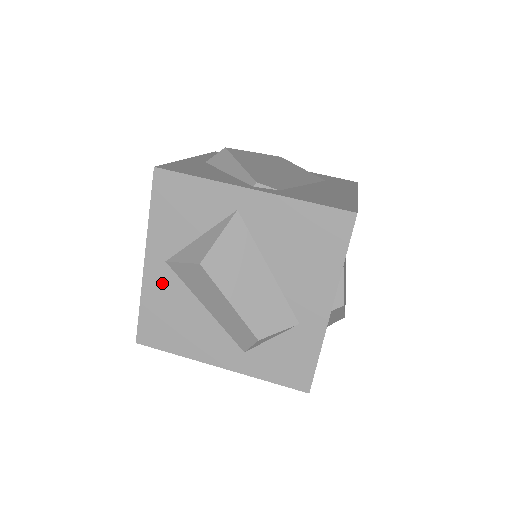
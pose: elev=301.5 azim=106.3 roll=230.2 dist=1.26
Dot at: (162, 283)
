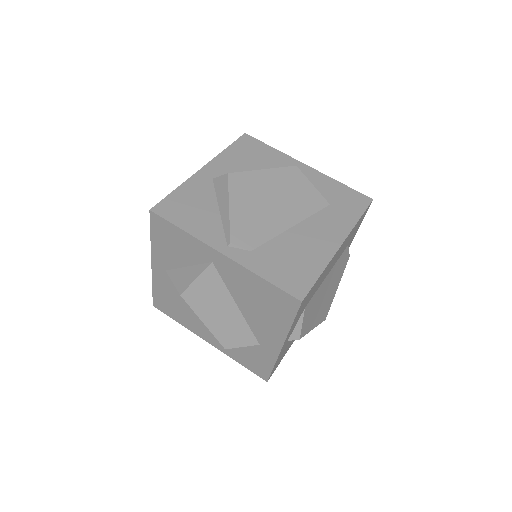
Dot at: (165, 282)
